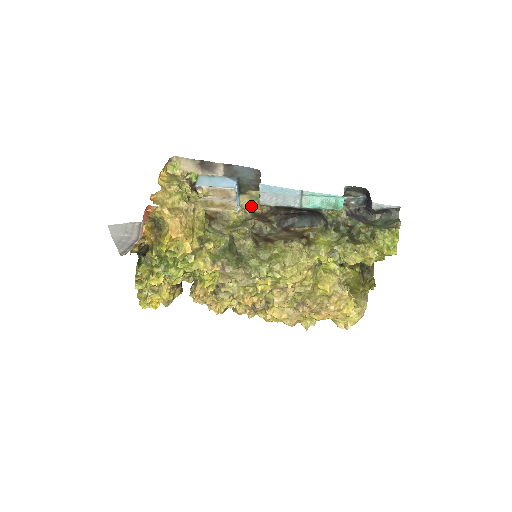
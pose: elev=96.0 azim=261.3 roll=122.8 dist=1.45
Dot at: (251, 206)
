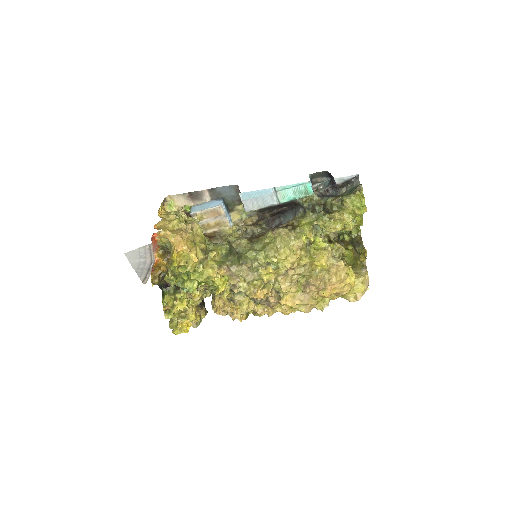
Dot at: (242, 220)
